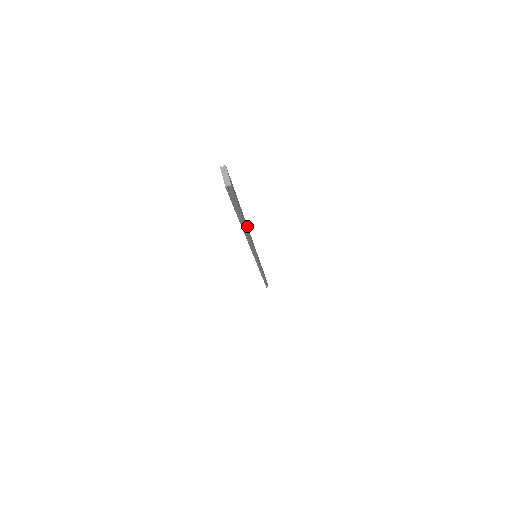
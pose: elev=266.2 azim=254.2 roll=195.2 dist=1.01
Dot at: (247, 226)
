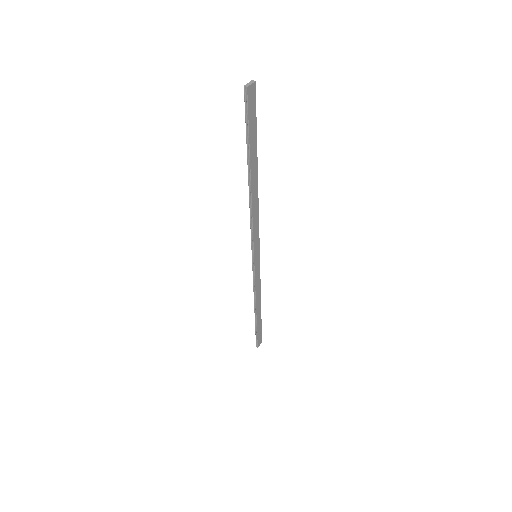
Dot at: occluded
